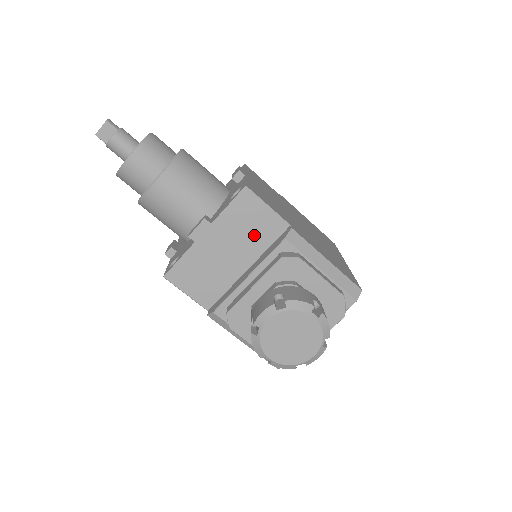
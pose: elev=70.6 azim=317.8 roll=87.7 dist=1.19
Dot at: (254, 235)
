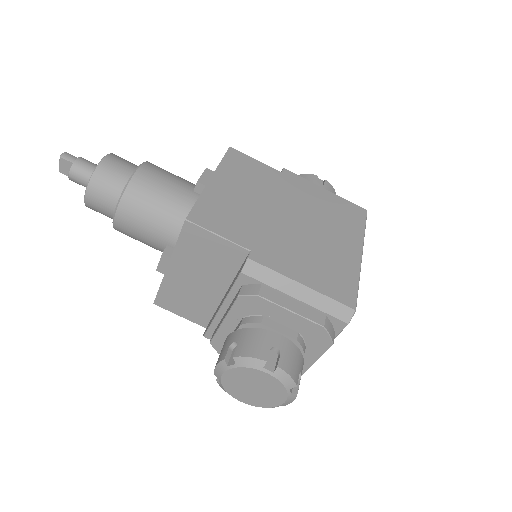
Dot at: (217, 263)
